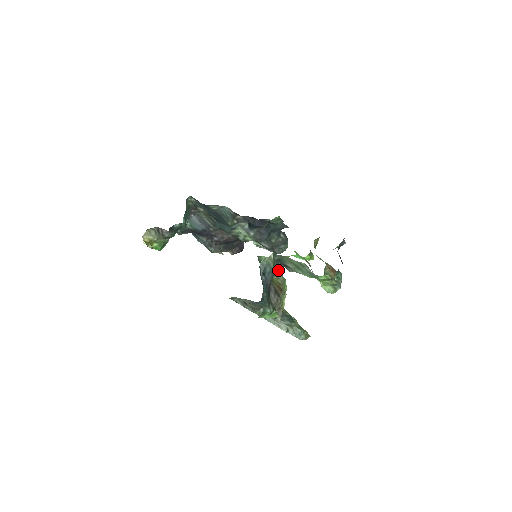
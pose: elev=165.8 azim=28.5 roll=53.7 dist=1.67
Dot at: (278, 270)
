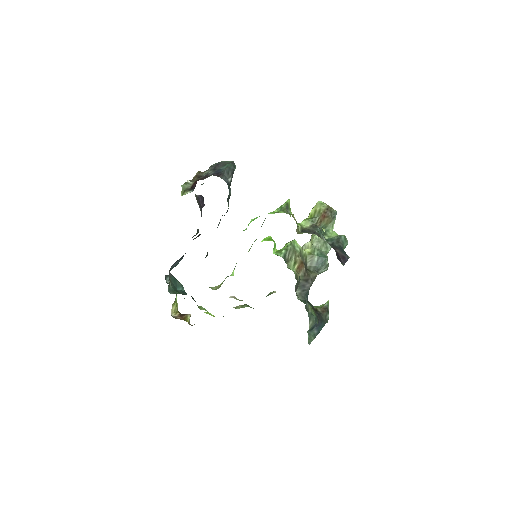
Dot at: (299, 282)
